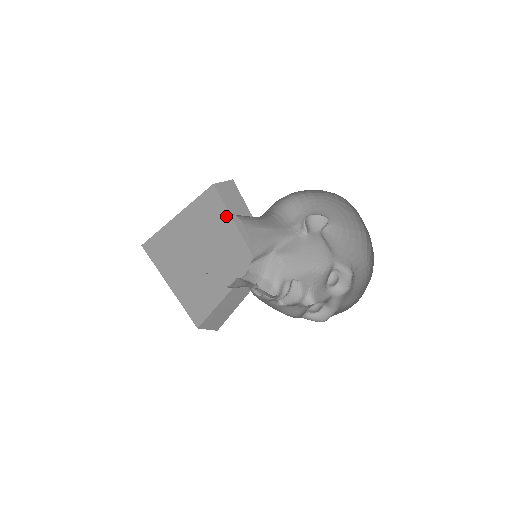
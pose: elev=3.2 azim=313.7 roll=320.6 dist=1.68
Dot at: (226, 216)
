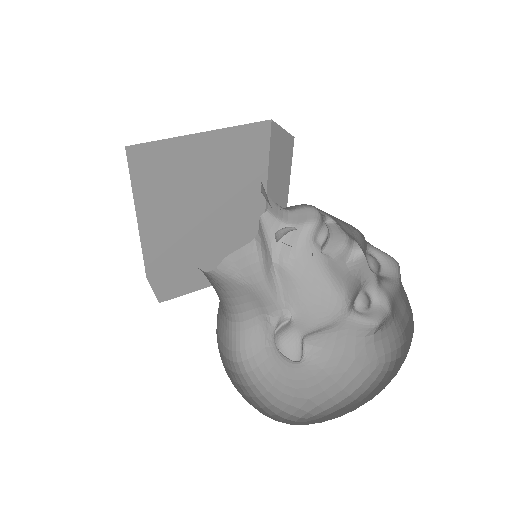
Dot at: (182, 144)
